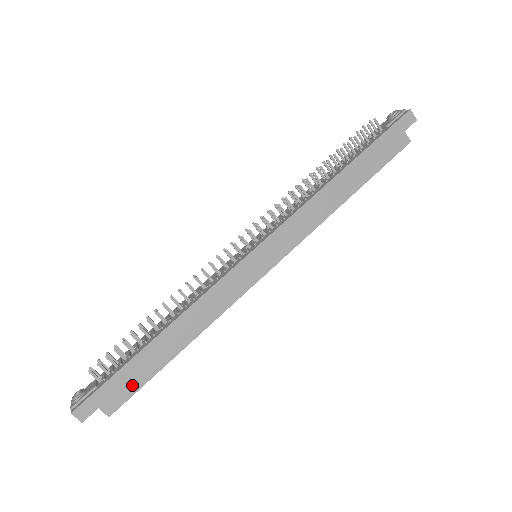
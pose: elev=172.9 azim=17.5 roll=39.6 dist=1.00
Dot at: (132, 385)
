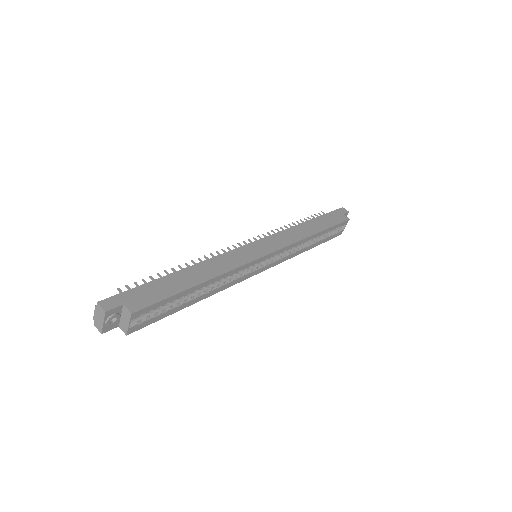
Dot at: (156, 296)
